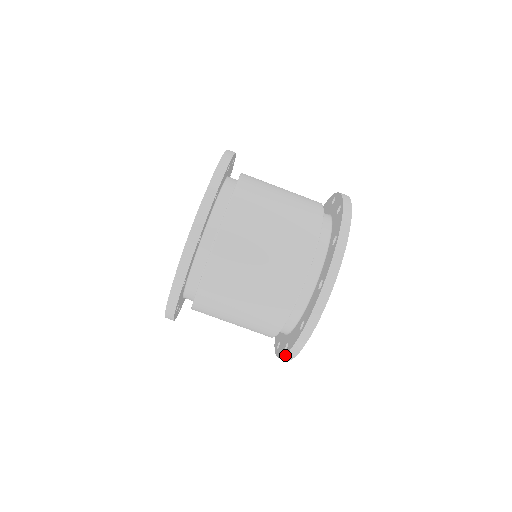
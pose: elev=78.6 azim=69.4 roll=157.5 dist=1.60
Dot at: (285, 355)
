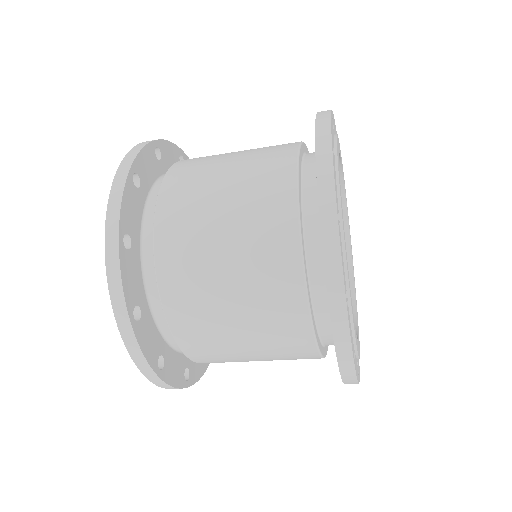
Dot at: occluded
